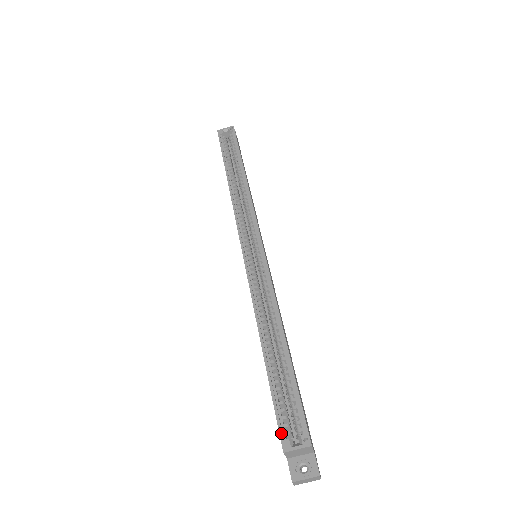
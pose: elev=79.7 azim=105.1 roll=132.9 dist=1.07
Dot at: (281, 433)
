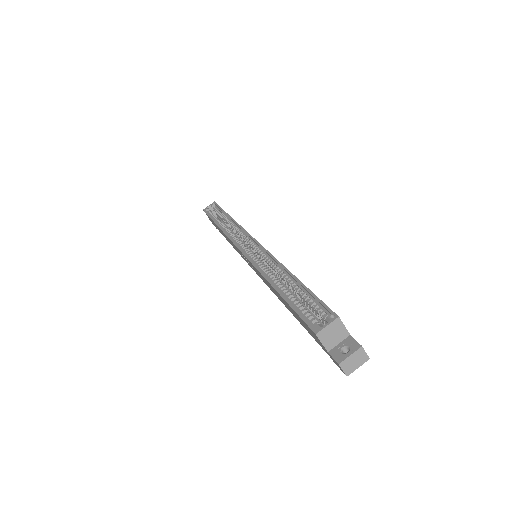
Dot at: (309, 324)
